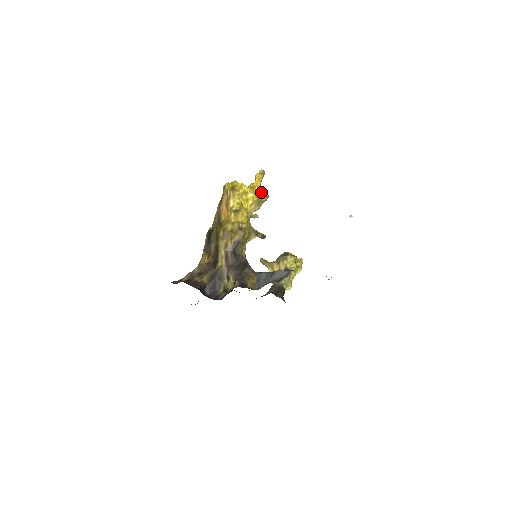
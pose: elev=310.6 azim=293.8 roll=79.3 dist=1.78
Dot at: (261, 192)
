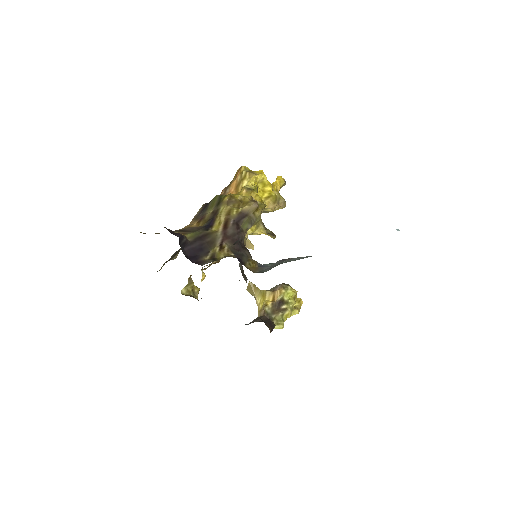
Dot at: occluded
